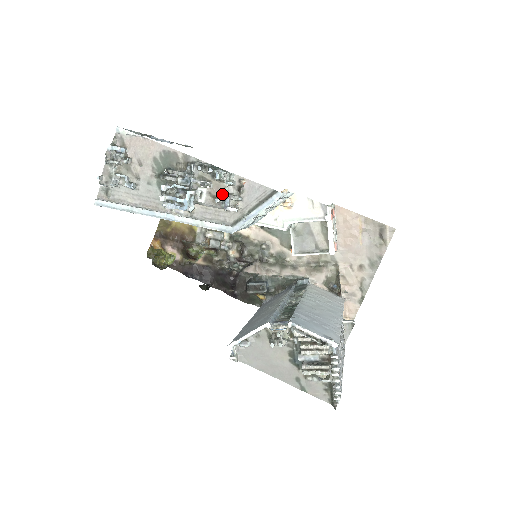
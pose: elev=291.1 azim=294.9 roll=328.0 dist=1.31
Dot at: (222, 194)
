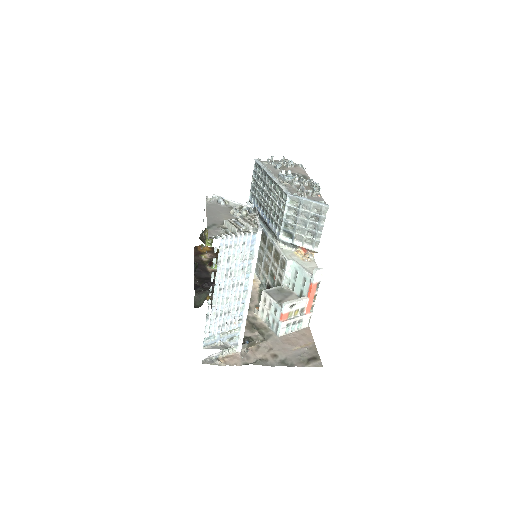
Dot at: (306, 189)
